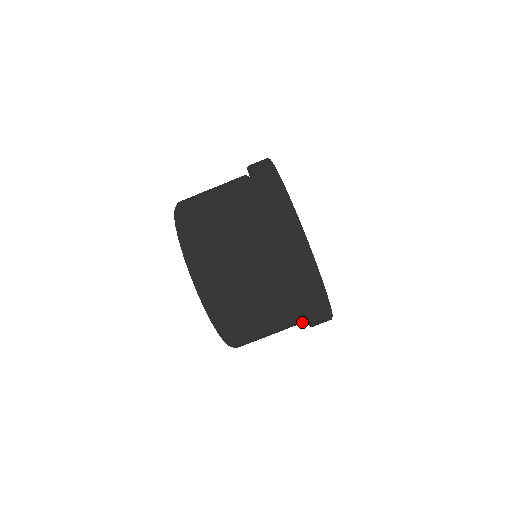
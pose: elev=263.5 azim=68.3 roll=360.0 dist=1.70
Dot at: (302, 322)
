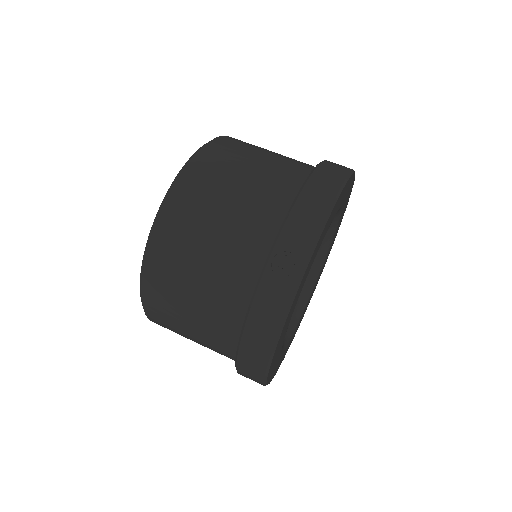
Dot at: (233, 357)
